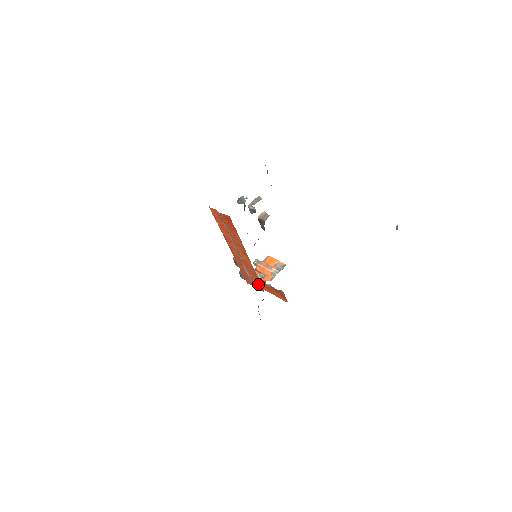
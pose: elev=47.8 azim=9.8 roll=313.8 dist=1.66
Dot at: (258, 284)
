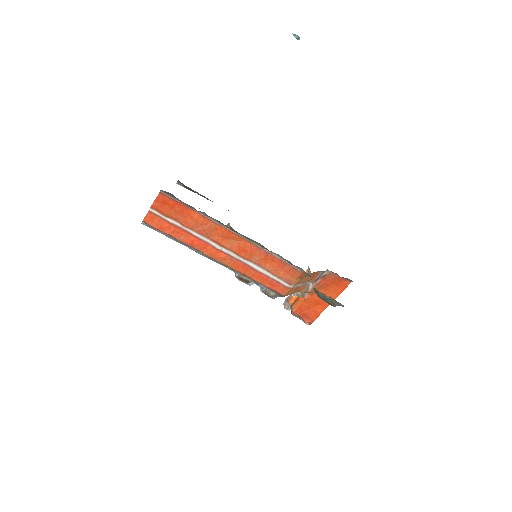
Dot at: (286, 269)
